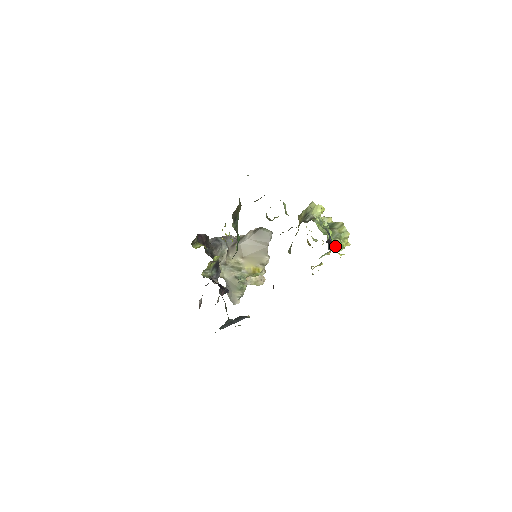
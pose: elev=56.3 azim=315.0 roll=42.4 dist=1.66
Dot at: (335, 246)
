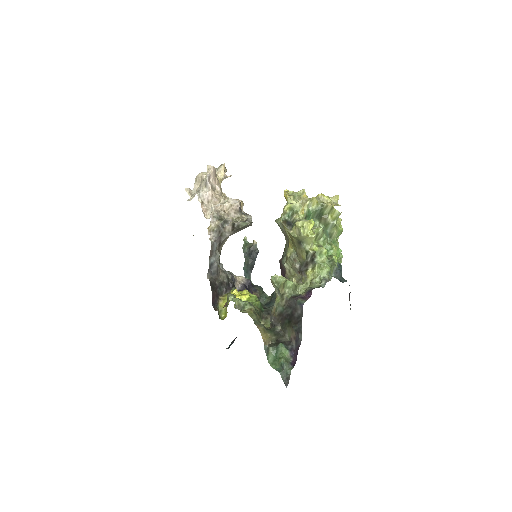
Dot at: (335, 238)
